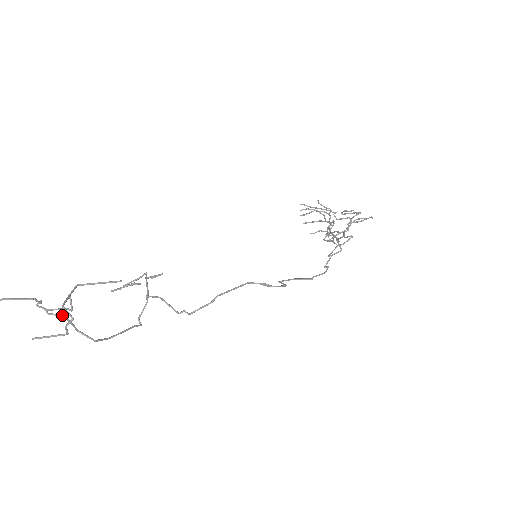
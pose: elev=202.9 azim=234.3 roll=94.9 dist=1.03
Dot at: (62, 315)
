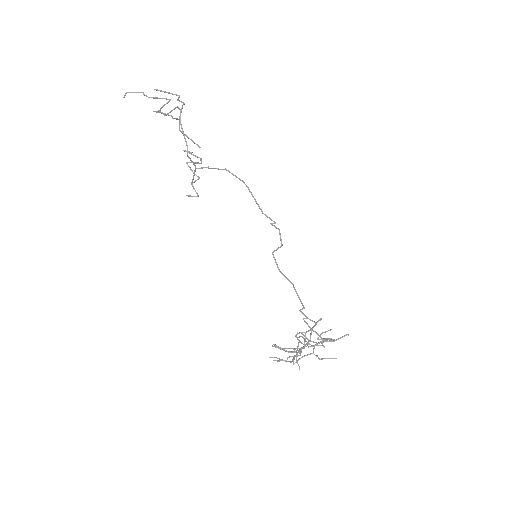
Dot at: (165, 115)
